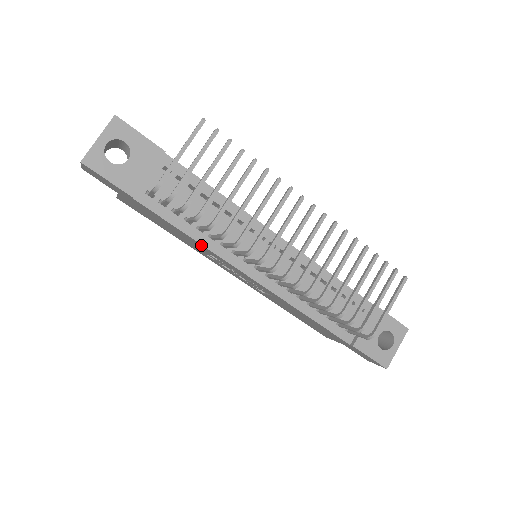
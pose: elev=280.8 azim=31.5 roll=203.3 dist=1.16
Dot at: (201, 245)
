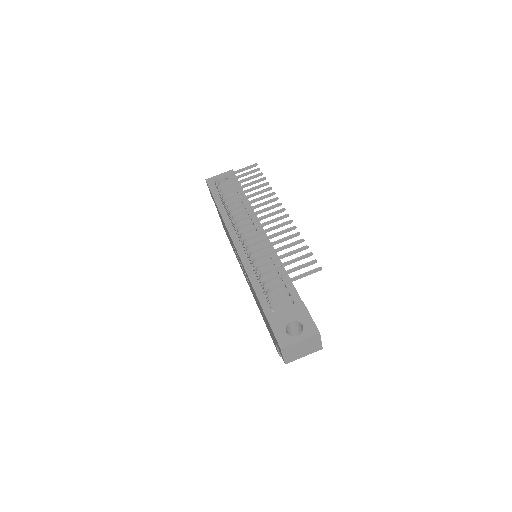
Dot at: (226, 228)
